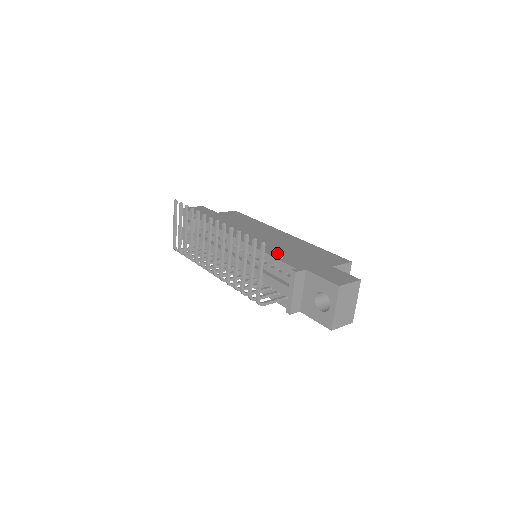
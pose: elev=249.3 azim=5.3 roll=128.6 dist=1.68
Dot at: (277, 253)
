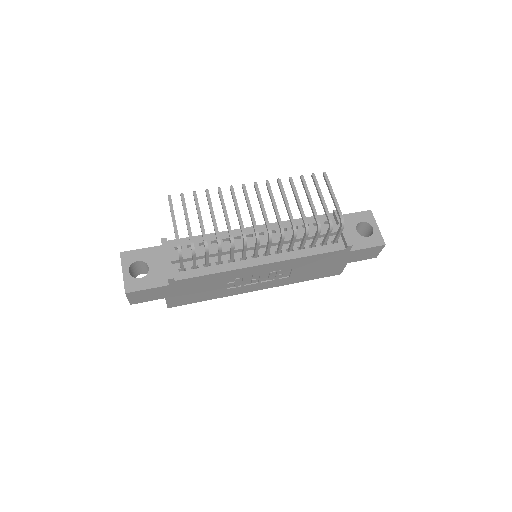
Dot at: occluded
